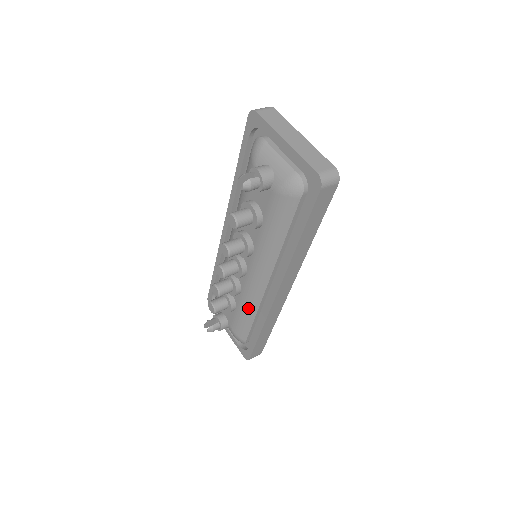
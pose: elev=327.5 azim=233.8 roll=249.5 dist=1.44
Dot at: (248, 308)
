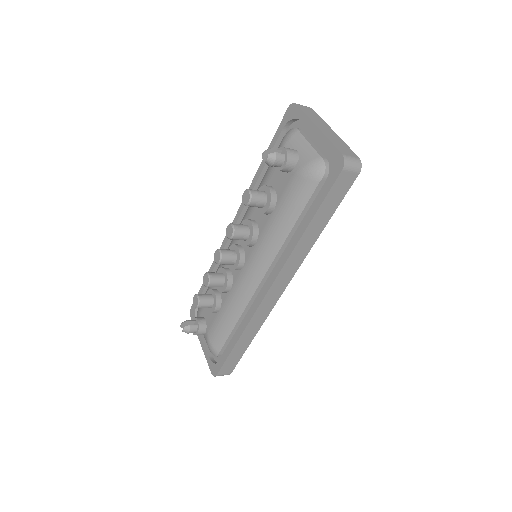
Dot at: (233, 309)
